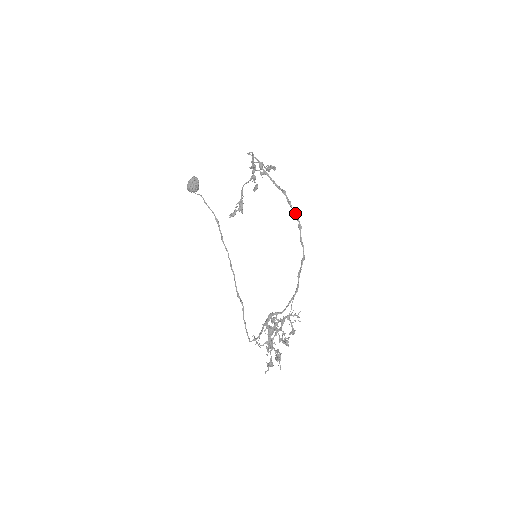
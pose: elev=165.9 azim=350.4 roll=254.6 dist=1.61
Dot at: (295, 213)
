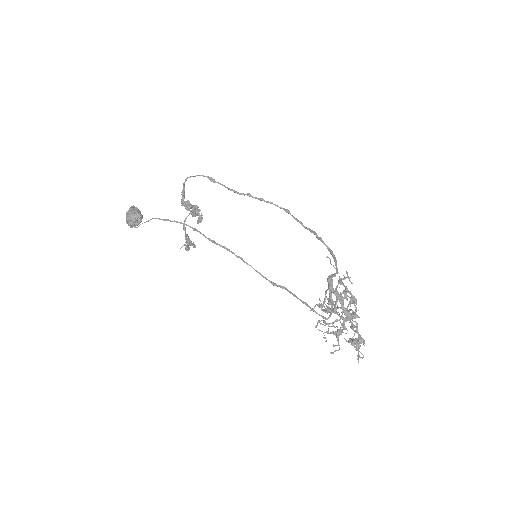
Dot at: (274, 204)
